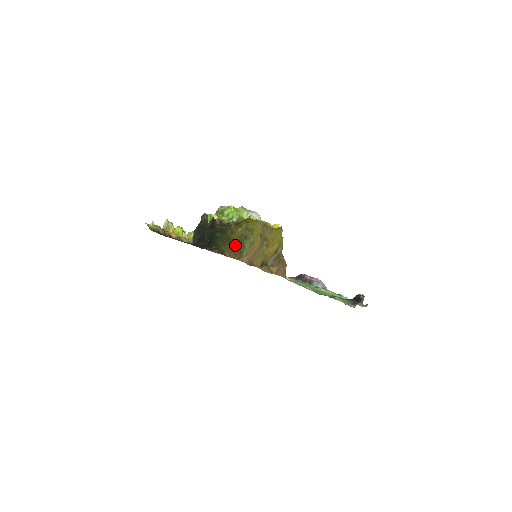
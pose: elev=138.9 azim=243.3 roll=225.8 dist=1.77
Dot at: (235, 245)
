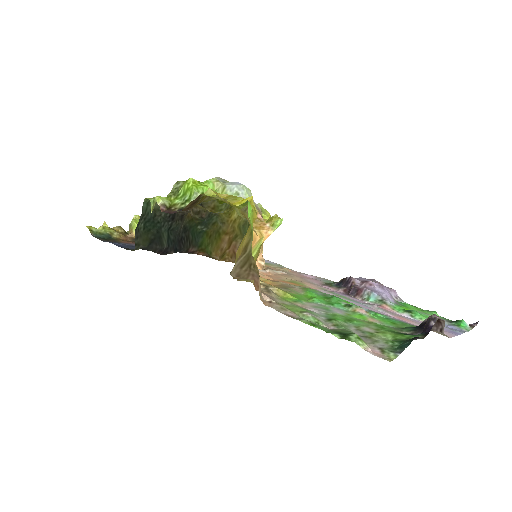
Dot at: (232, 241)
